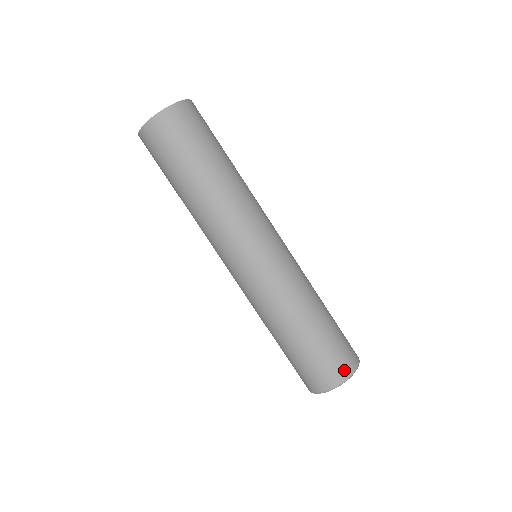
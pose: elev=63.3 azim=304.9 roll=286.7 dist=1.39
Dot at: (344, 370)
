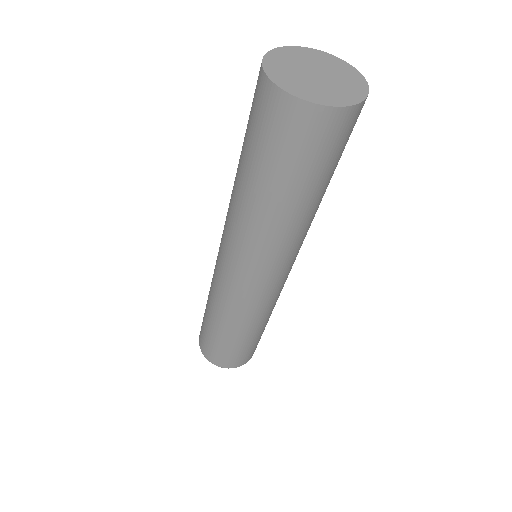
Dot at: (248, 359)
